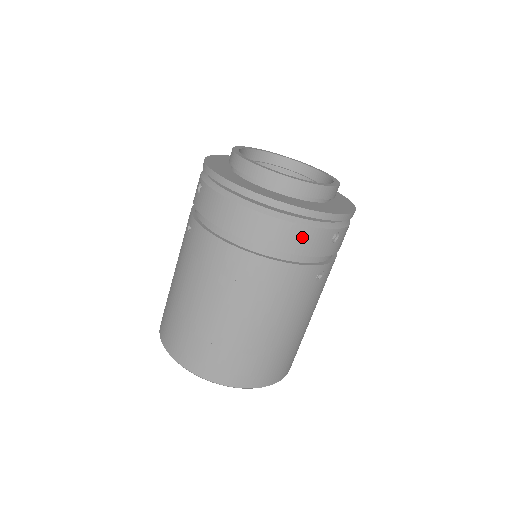
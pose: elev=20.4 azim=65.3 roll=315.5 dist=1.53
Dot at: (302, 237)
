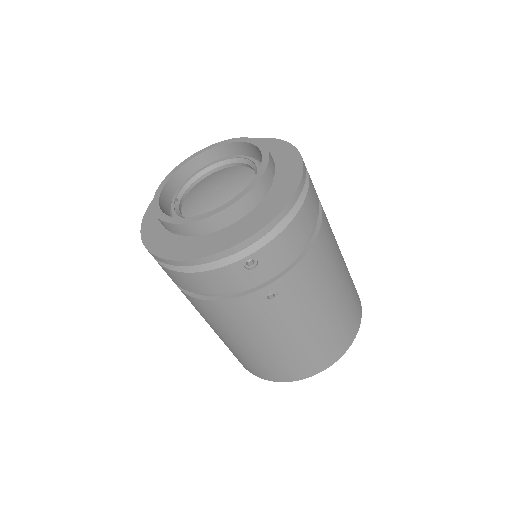
Dot at: (206, 281)
